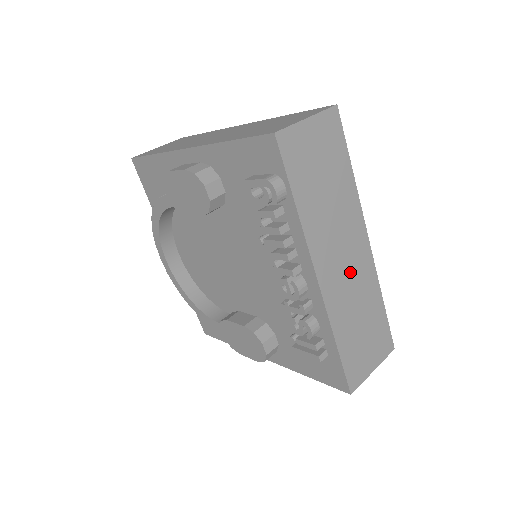
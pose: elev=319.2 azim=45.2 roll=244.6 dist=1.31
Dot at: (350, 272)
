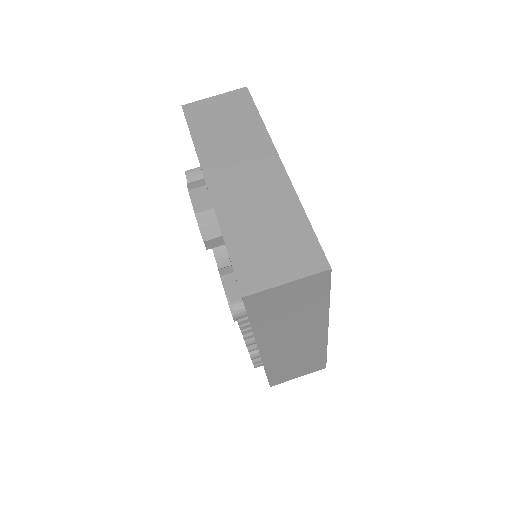
Dot at: (297, 345)
